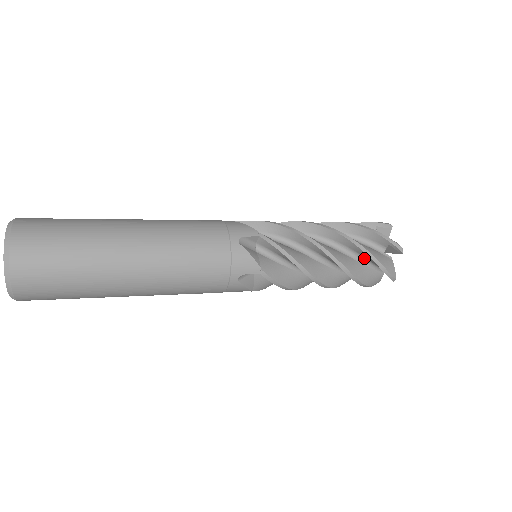
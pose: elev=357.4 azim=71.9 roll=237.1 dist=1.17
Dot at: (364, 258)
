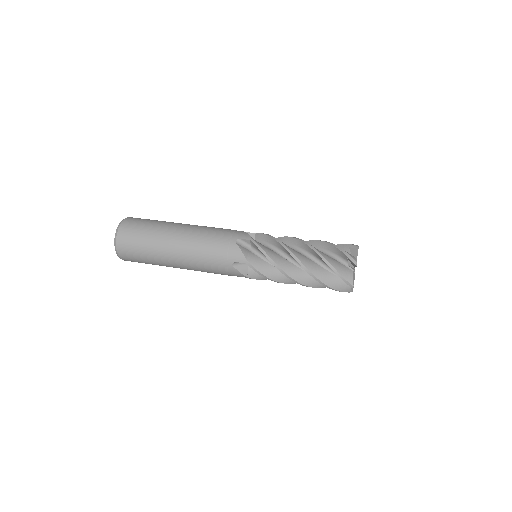
Dot at: occluded
